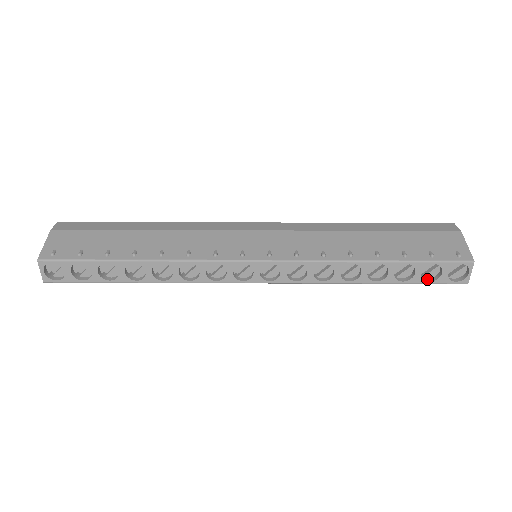
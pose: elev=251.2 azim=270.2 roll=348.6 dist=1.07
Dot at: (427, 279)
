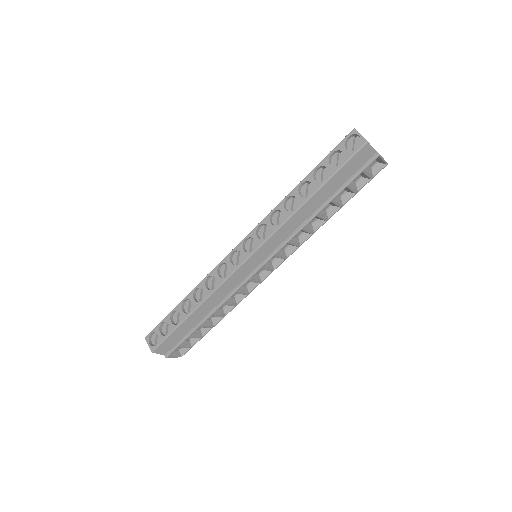
Dot at: (342, 165)
